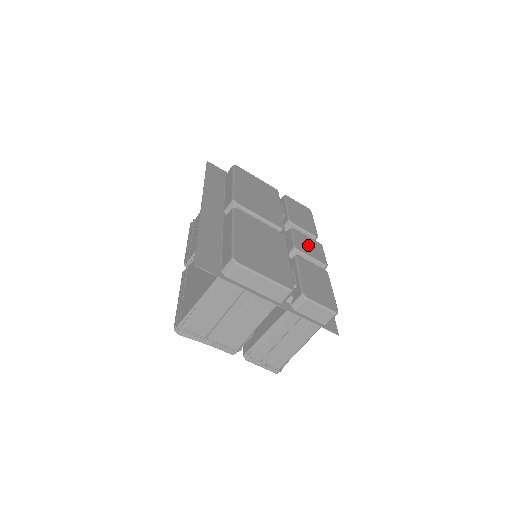
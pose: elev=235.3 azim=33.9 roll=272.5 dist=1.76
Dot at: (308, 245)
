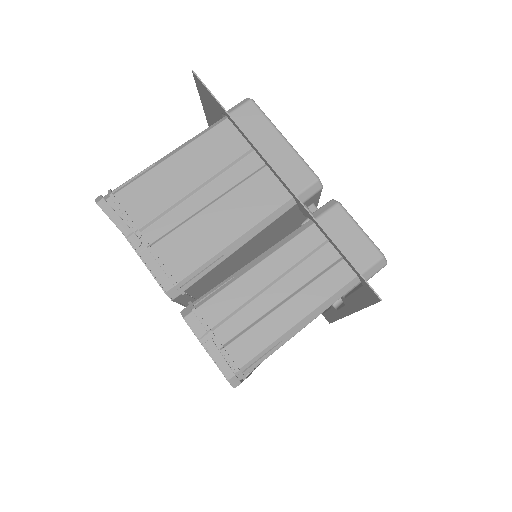
Dot at: occluded
